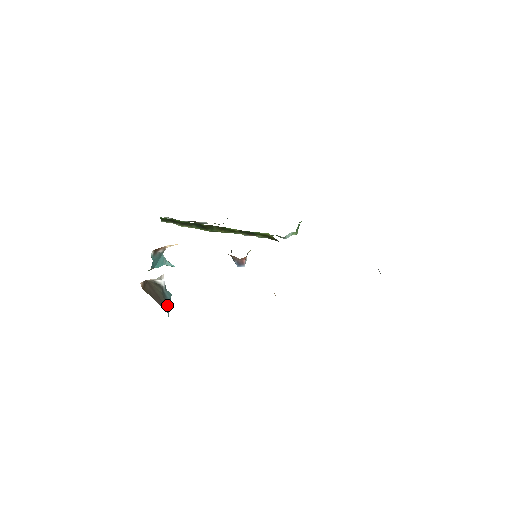
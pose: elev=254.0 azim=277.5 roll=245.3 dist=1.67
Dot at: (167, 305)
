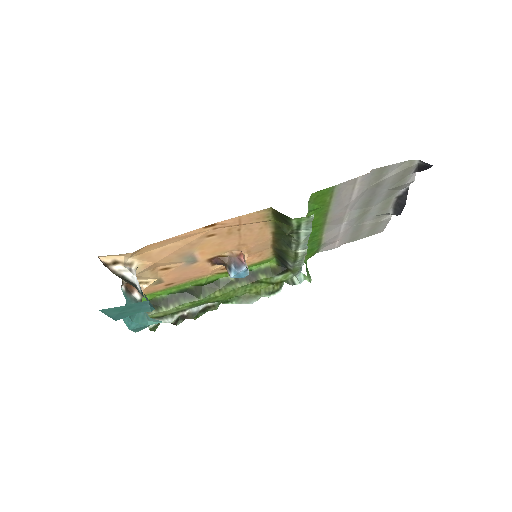
Dot at: occluded
